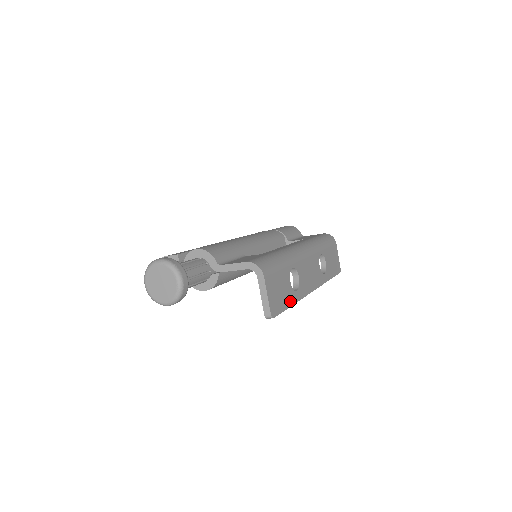
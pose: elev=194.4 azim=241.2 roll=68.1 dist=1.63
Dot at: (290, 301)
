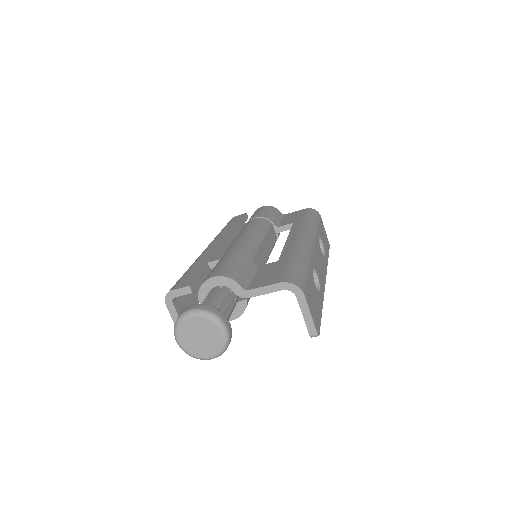
Dot at: (320, 306)
